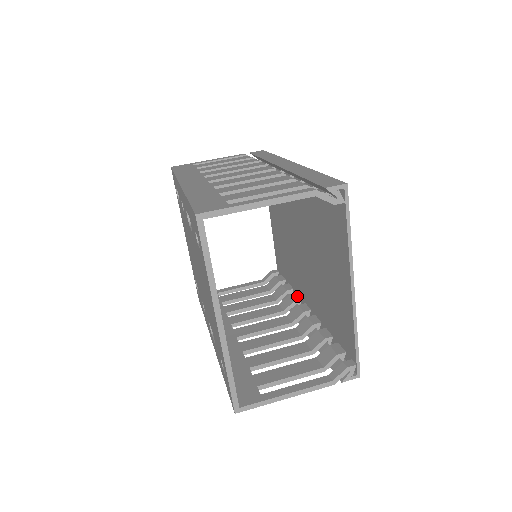
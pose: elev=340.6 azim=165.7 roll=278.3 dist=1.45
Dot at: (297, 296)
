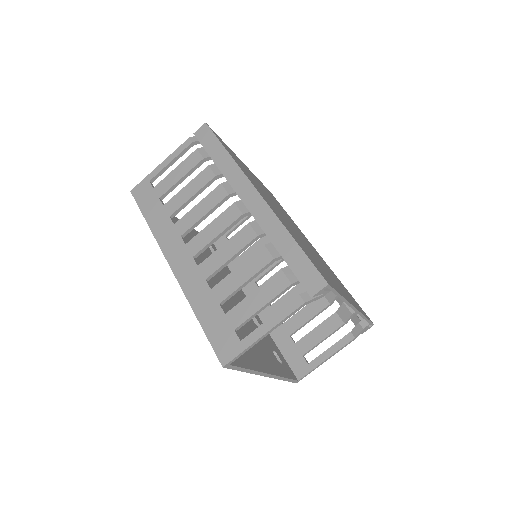
Dot at: occluded
